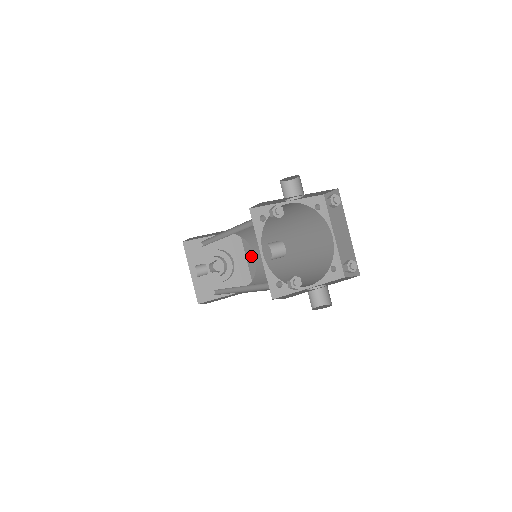
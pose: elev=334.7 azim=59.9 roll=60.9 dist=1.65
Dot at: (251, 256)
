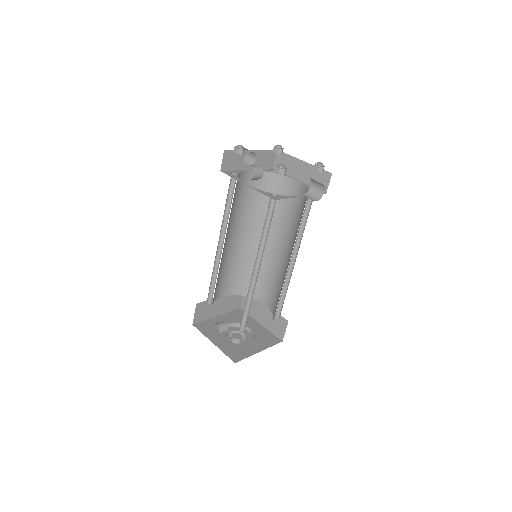
Dot at: (262, 313)
